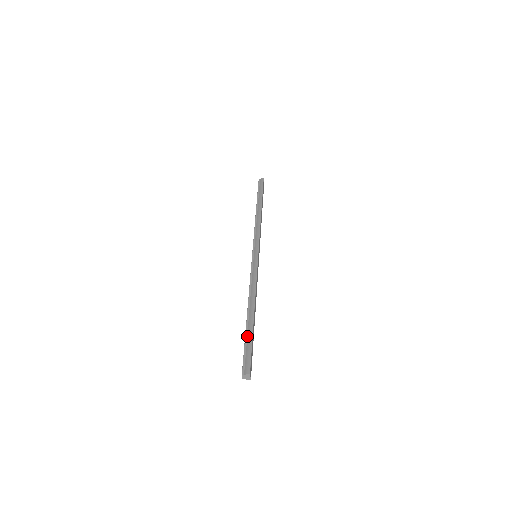
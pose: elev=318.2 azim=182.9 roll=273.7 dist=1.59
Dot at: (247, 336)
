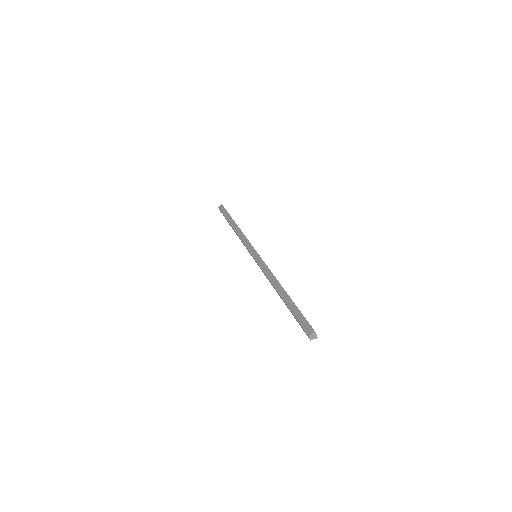
Dot at: (292, 309)
